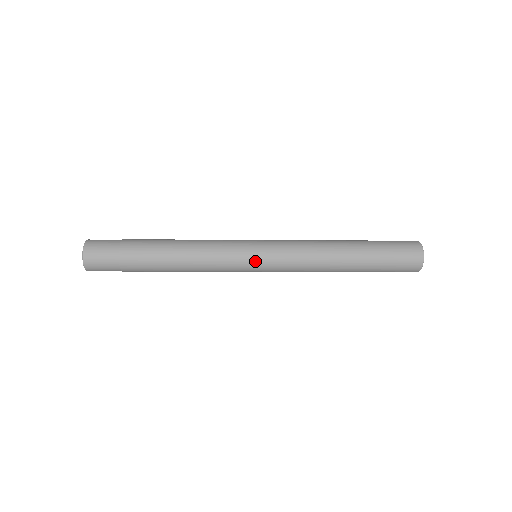
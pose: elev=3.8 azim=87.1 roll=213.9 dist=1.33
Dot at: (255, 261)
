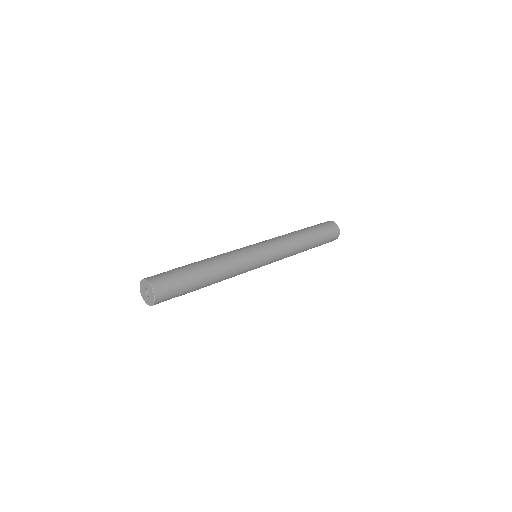
Dot at: occluded
